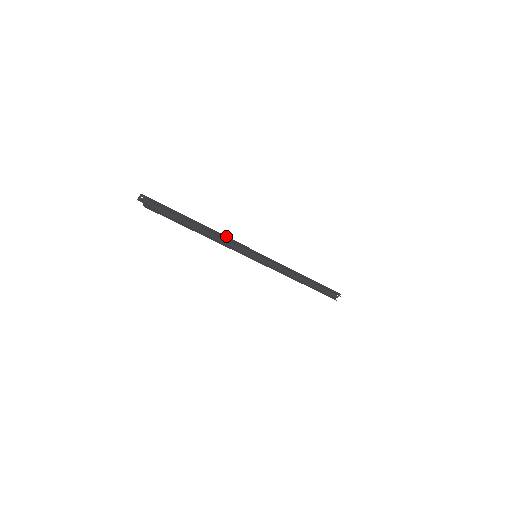
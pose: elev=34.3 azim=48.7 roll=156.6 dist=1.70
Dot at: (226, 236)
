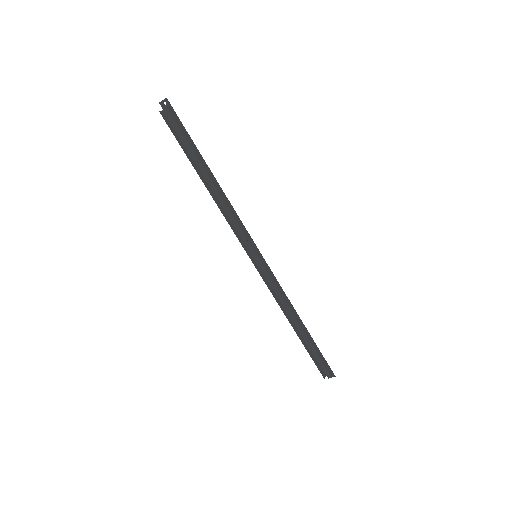
Dot at: occluded
